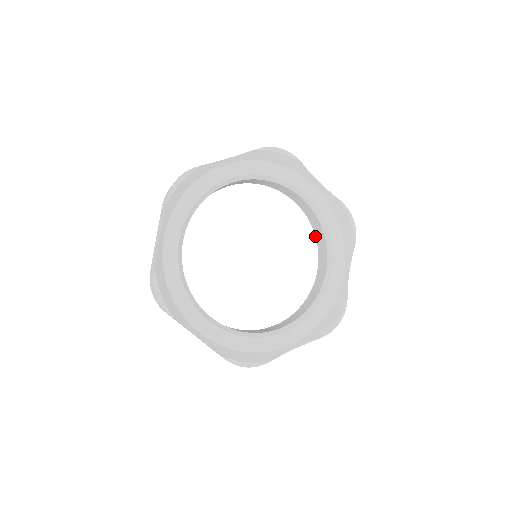
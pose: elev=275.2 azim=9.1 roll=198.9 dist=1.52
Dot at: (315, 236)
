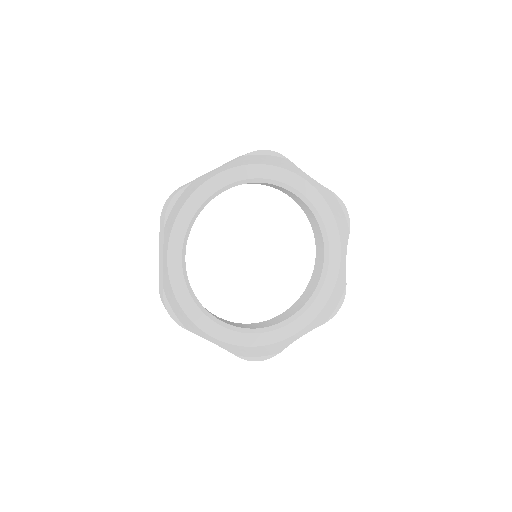
Dot at: occluded
